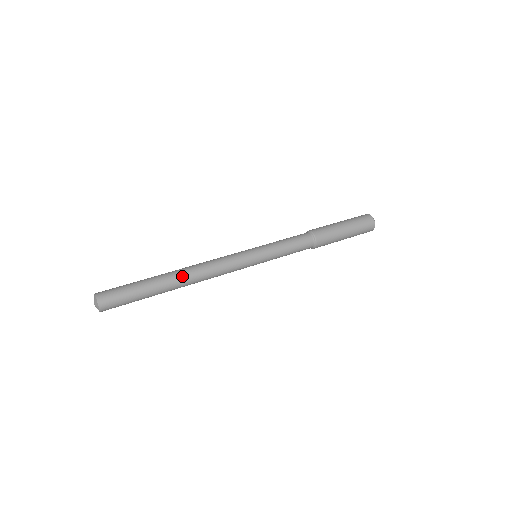
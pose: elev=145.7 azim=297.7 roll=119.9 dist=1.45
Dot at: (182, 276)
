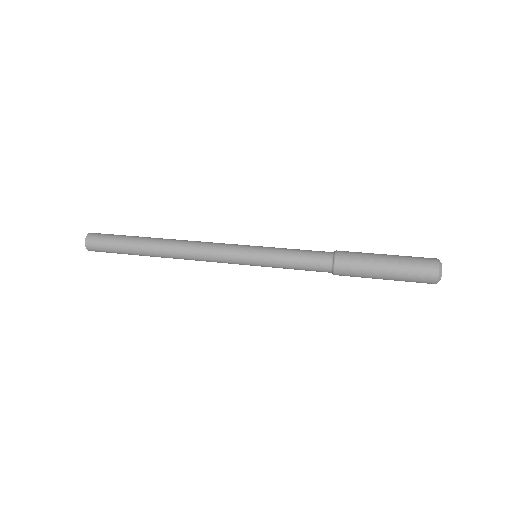
Dot at: (166, 241)
